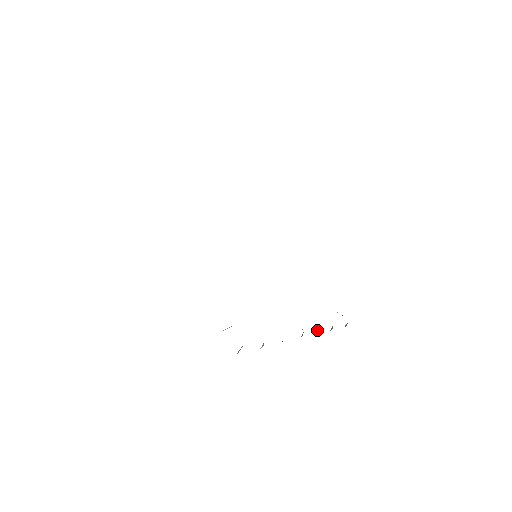
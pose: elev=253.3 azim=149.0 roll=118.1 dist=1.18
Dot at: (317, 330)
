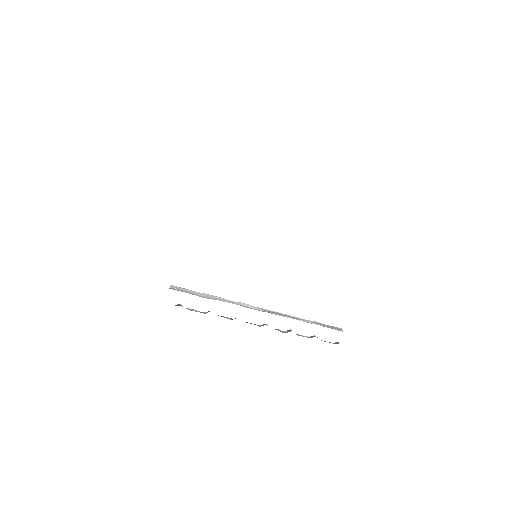
Dot at: (290, 329)
